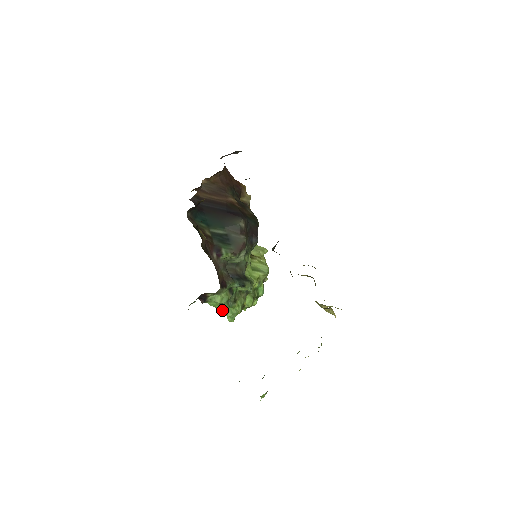
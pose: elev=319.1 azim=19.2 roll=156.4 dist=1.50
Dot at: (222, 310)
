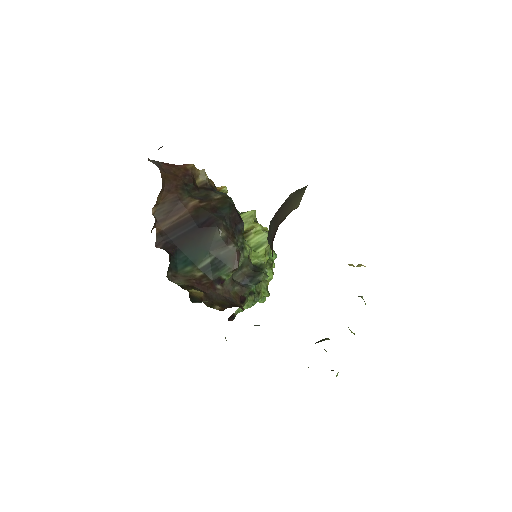
Dot at: occluded
